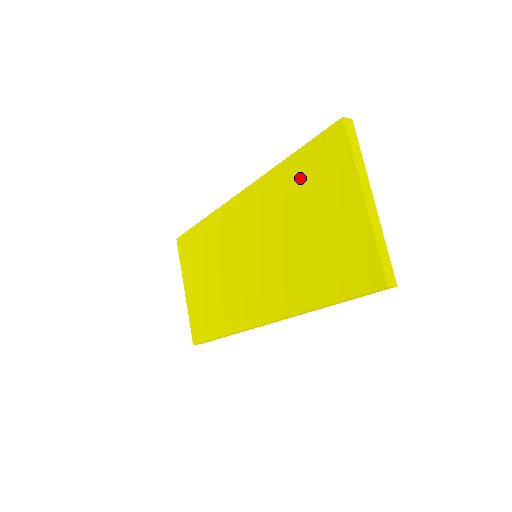
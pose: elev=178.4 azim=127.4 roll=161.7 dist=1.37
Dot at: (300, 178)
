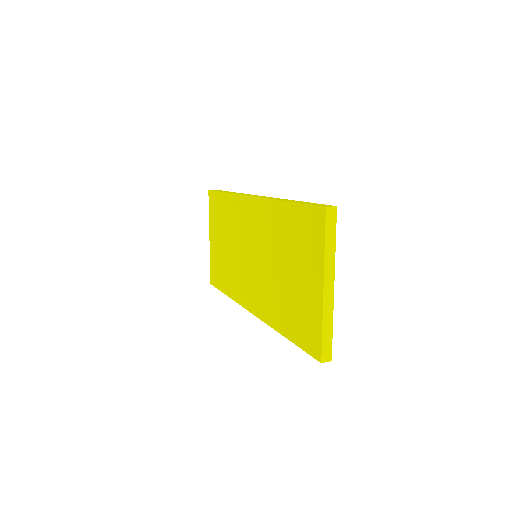
Dot at: (290, 228)
